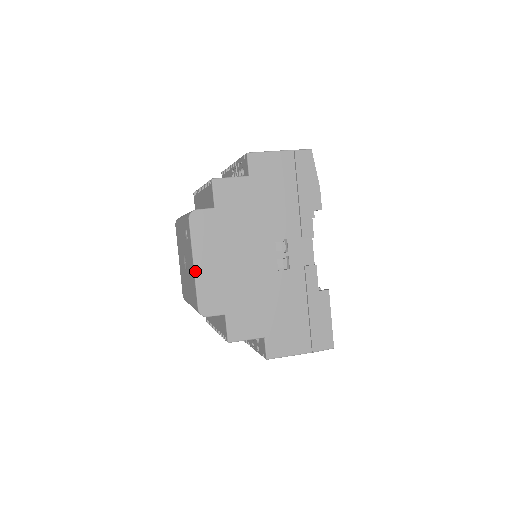
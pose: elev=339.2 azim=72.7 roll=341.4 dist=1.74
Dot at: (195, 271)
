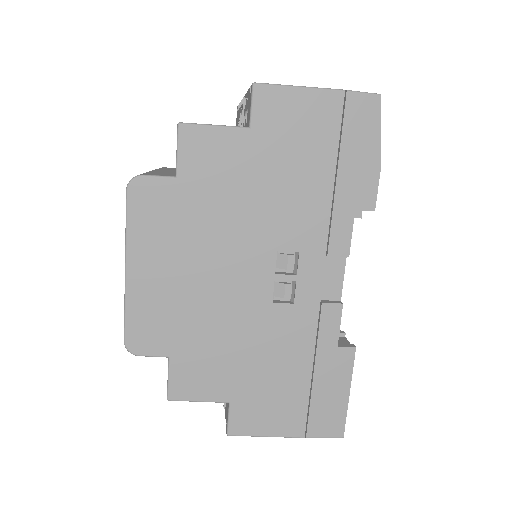
Dot at: (126, 280)
